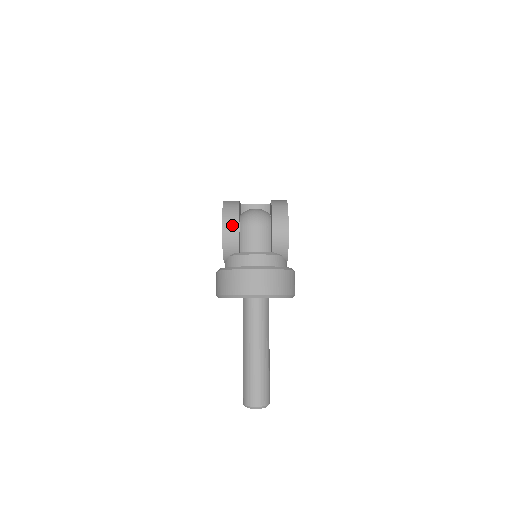
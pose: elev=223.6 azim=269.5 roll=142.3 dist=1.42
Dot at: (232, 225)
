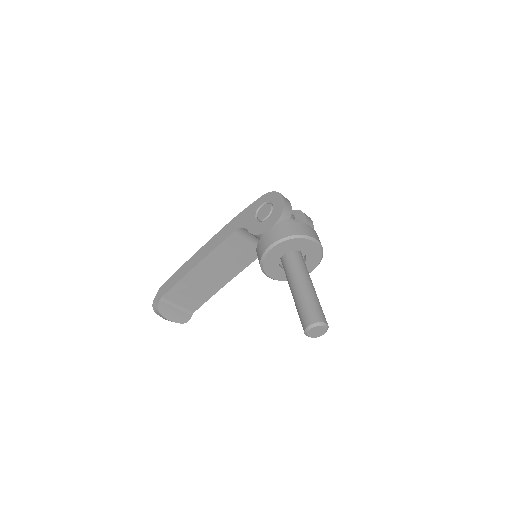
Dot at: (288, 200)
